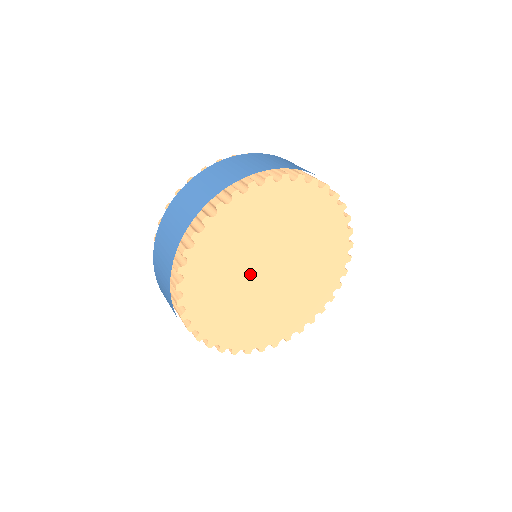
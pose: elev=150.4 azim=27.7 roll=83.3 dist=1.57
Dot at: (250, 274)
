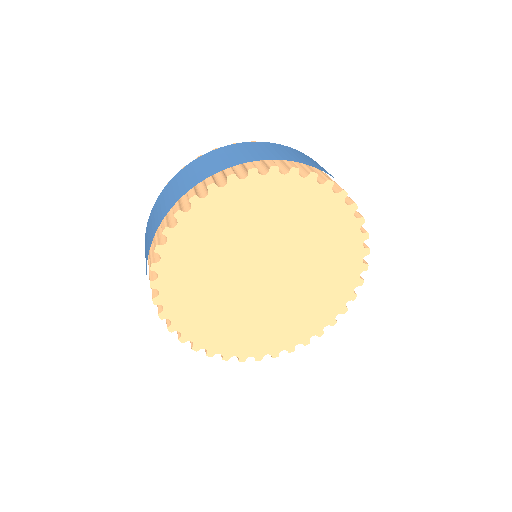
Dot at: (250, 256)
